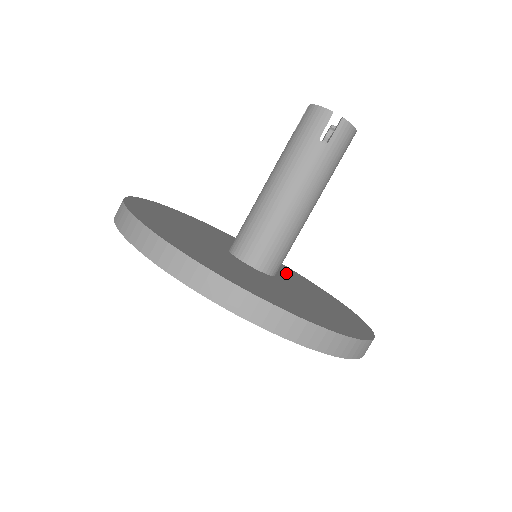
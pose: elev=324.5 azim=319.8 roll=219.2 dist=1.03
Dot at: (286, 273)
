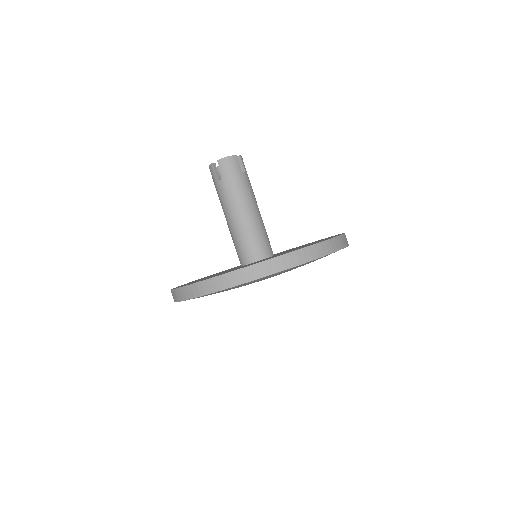
Dot at: occluded
